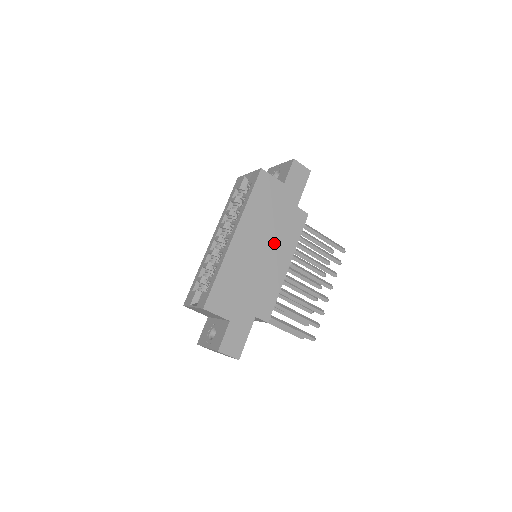
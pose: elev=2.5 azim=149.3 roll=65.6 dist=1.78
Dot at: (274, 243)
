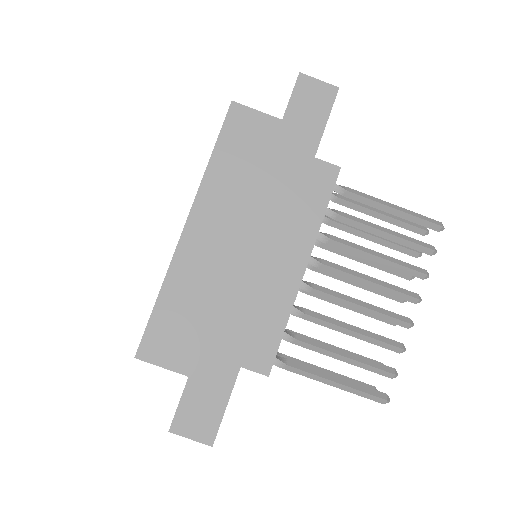
Dot at: (269, 230)
